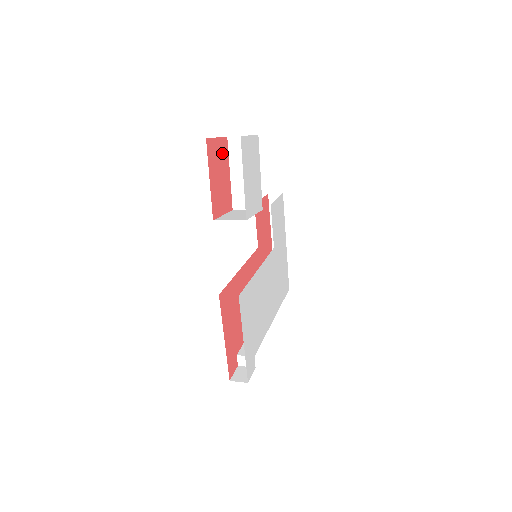
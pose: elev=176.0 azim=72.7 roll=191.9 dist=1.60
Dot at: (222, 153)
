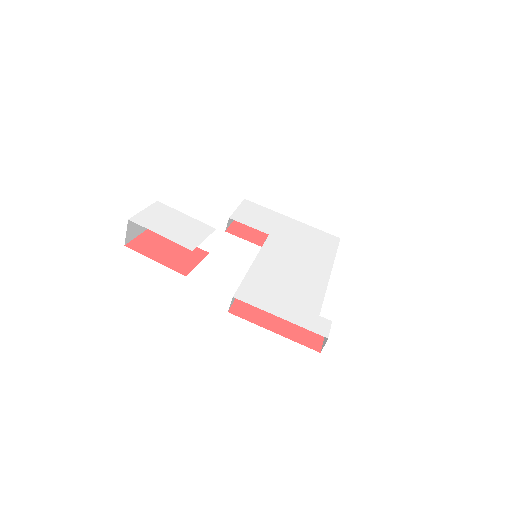
Dot at: (156, 237)
